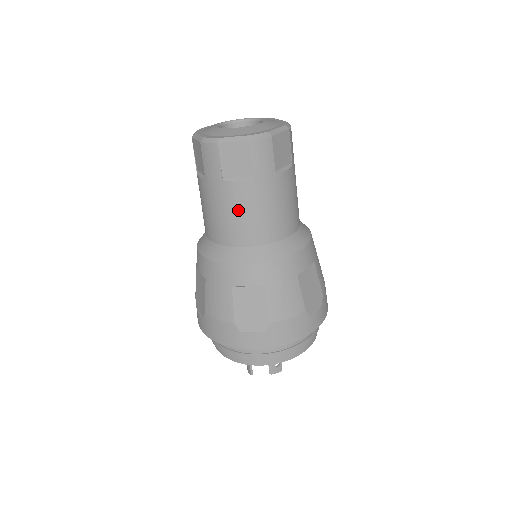
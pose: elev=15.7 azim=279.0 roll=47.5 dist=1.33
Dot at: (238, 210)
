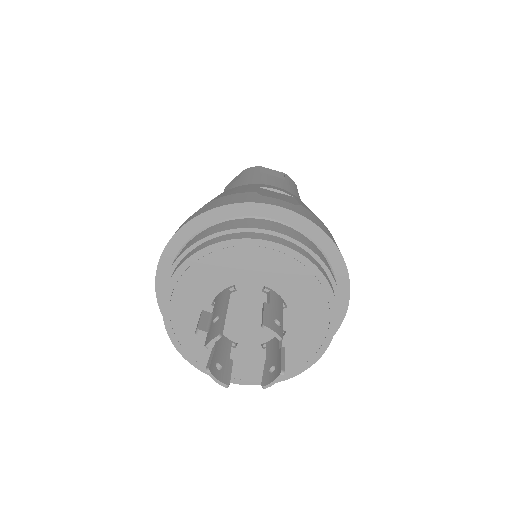
Dot at: (269, 182)
